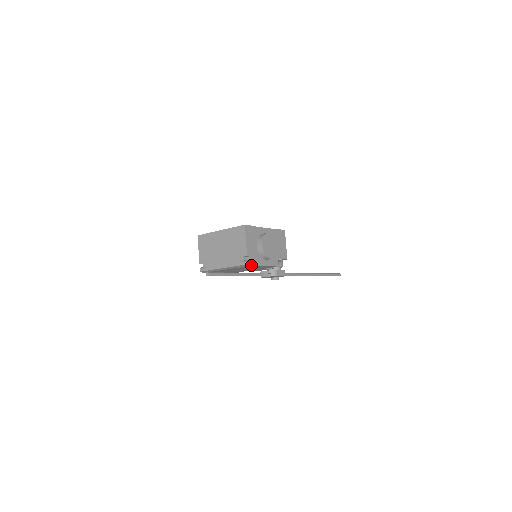
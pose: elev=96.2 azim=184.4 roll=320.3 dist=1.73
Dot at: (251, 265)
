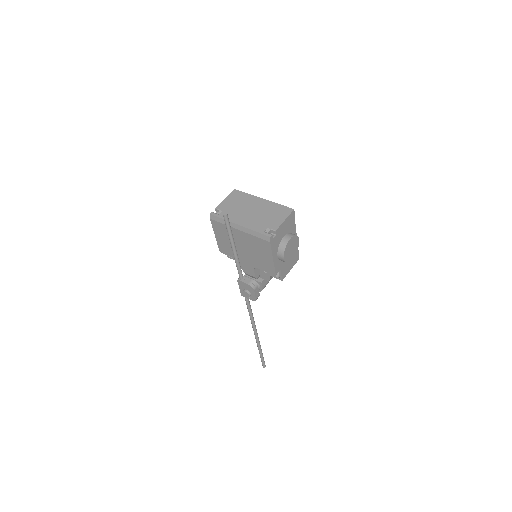
Dot at: (271, 241)
